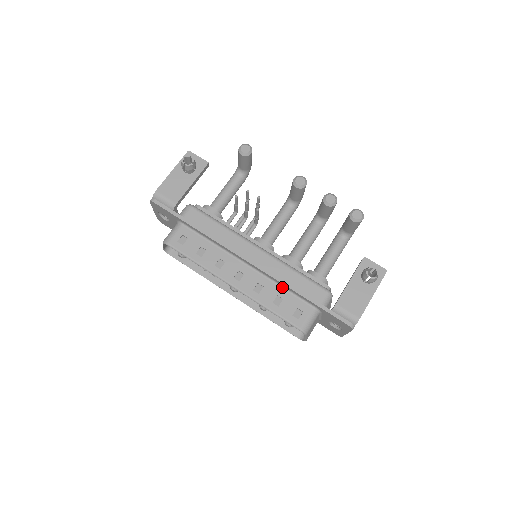
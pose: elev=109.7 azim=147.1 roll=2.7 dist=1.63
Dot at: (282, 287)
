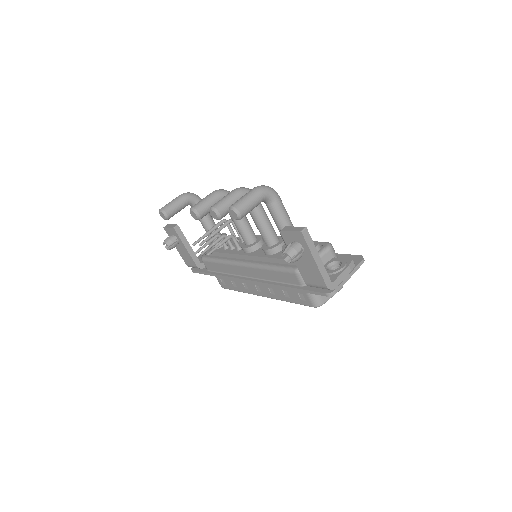
Dot at: occluded
